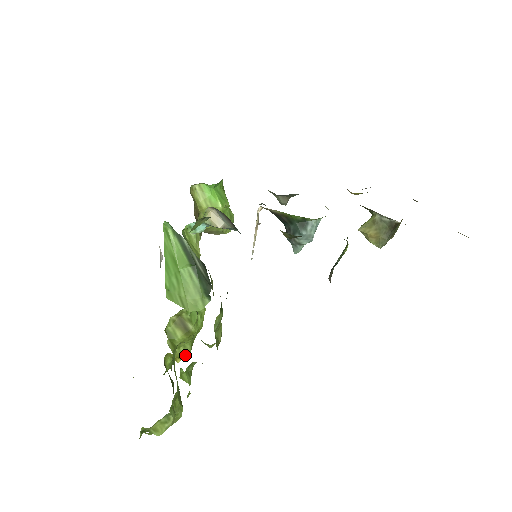
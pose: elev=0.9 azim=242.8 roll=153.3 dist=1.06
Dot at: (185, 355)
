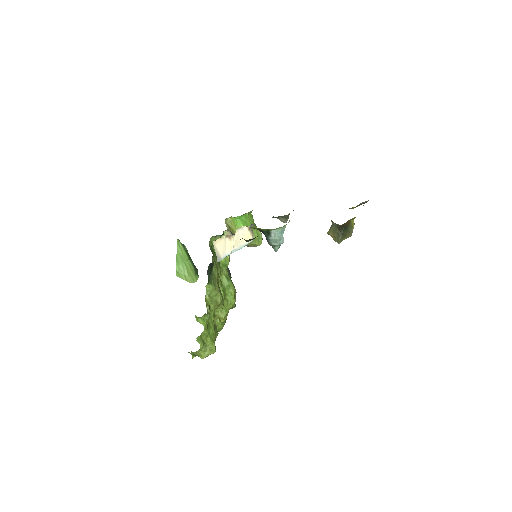
Dot at: (222, 317)
